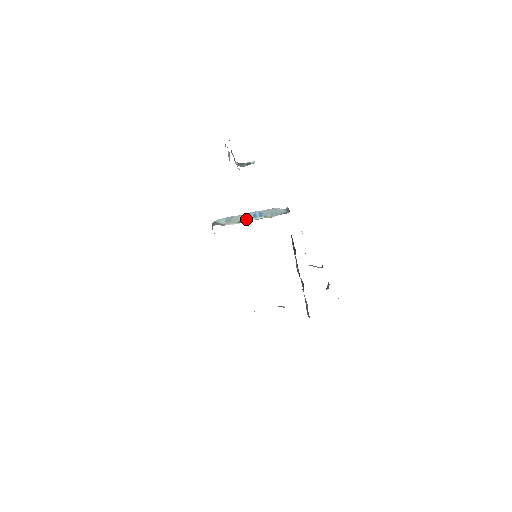
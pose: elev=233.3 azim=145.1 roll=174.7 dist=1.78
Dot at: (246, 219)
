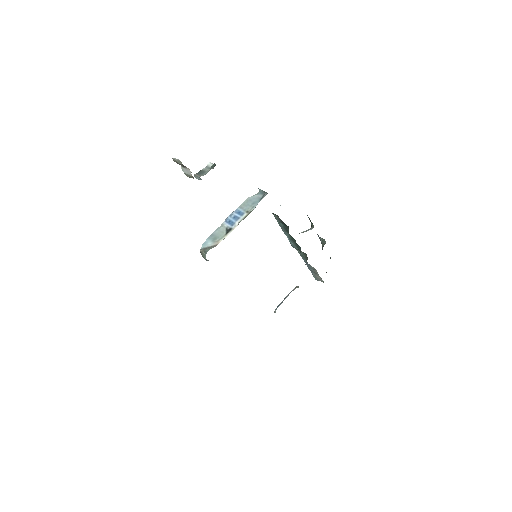
Dot at: (230, 226)
